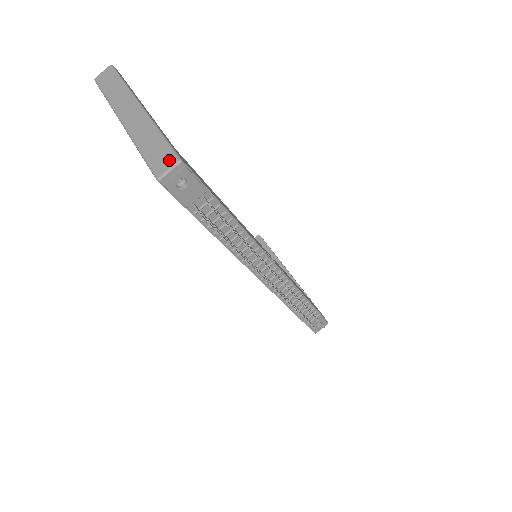
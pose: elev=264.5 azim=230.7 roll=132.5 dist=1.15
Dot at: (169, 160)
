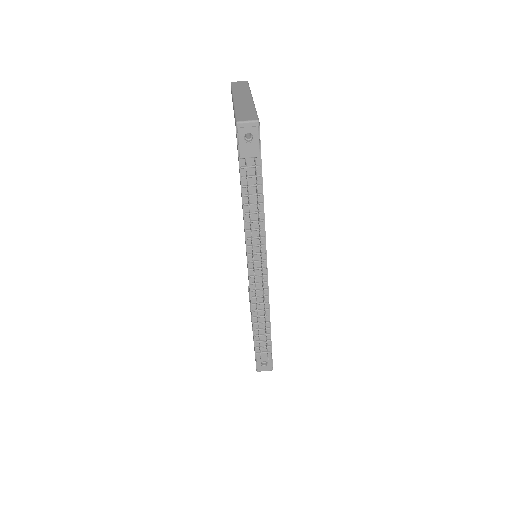
Dot at: (251, 118)
